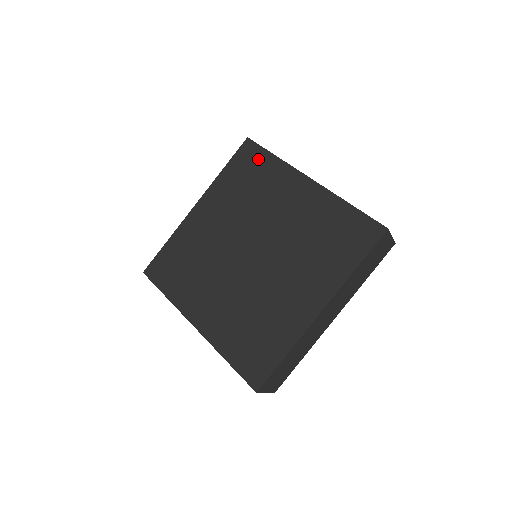
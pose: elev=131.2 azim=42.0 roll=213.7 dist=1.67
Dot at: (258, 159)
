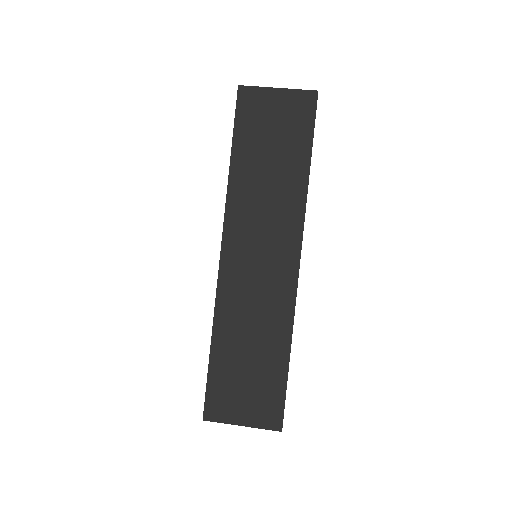
Dot at: occluded
